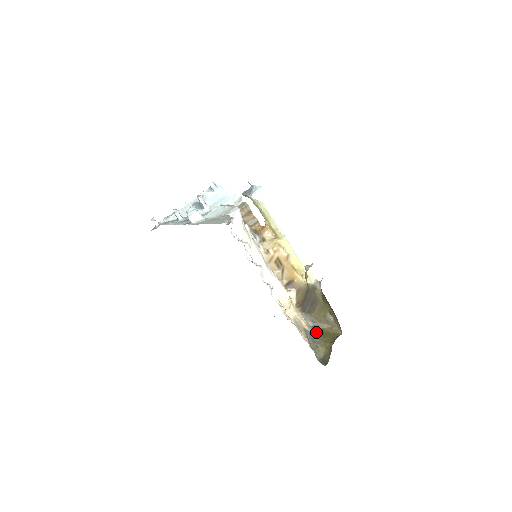
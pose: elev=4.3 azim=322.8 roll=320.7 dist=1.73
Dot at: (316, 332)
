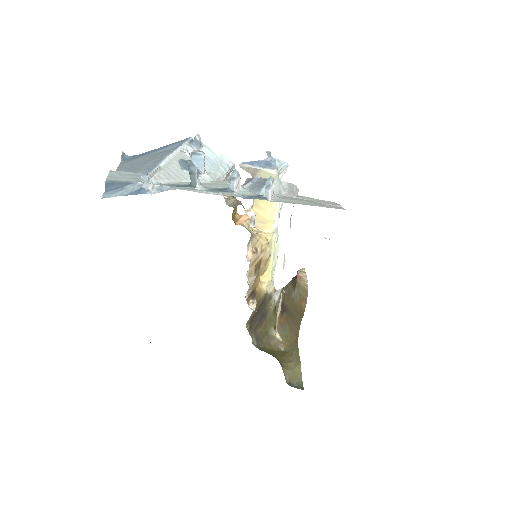
Dot at: (267, 352)
